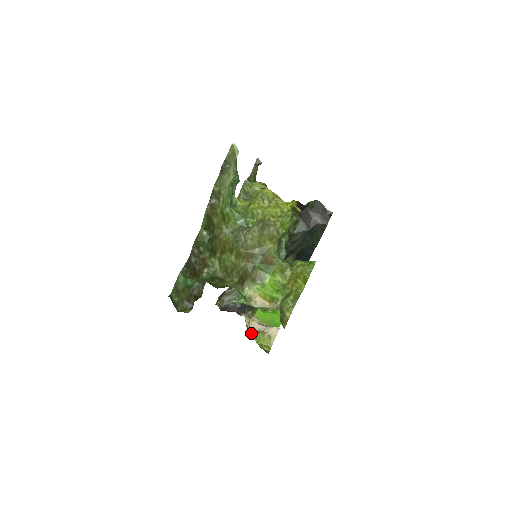
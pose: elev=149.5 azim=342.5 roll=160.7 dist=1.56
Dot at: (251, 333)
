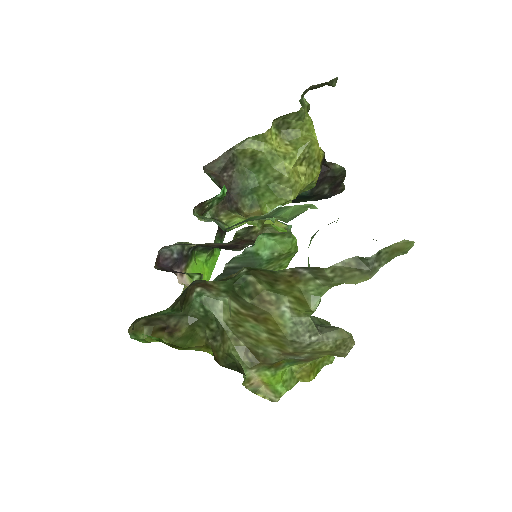
Dot at: occluded
